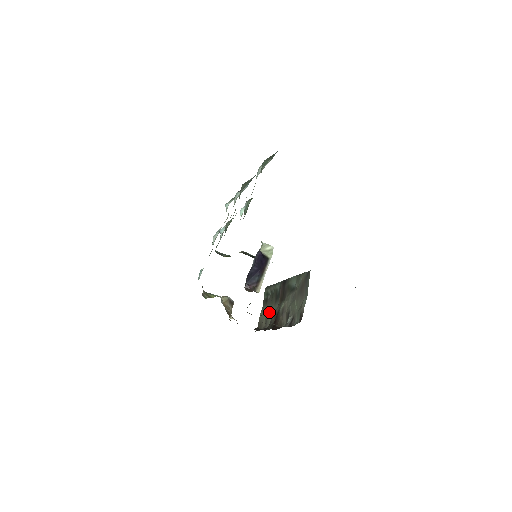
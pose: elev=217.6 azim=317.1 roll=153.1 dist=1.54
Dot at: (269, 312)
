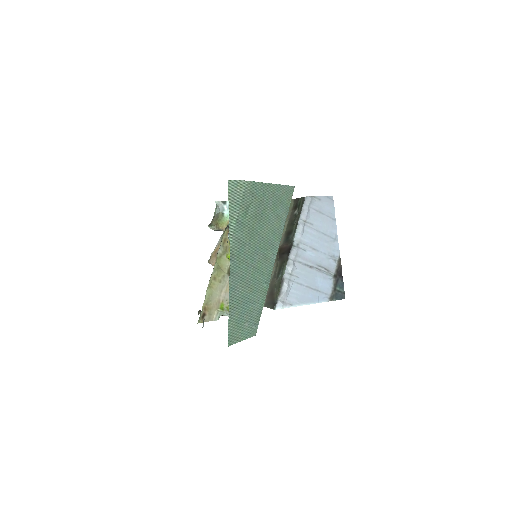
Dot at: occluded
